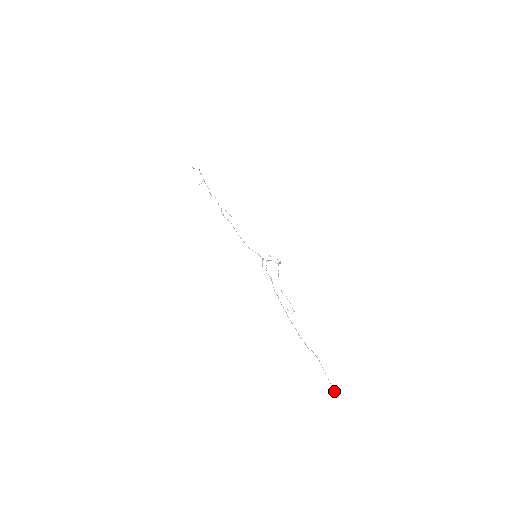
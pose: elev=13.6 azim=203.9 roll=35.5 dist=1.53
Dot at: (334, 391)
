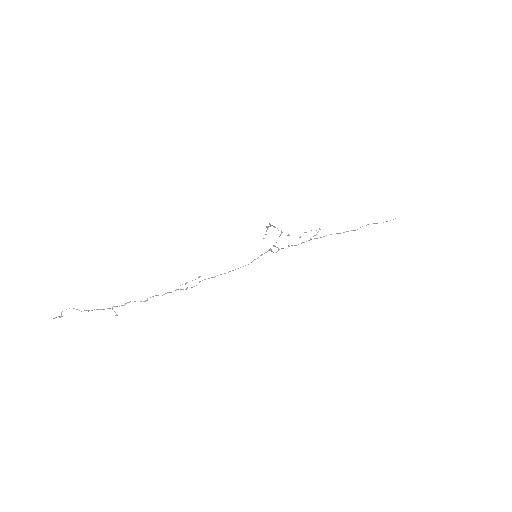
Dot at: occluded
